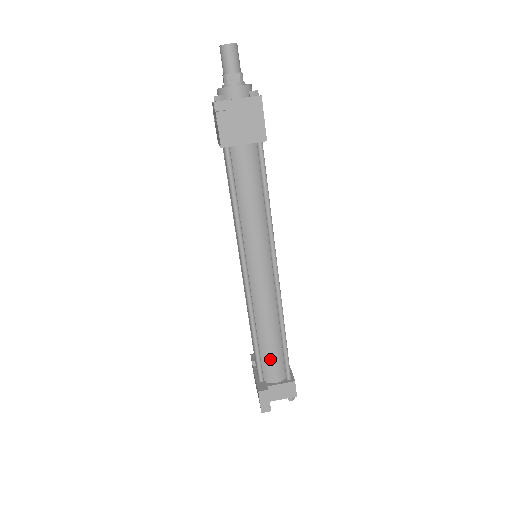
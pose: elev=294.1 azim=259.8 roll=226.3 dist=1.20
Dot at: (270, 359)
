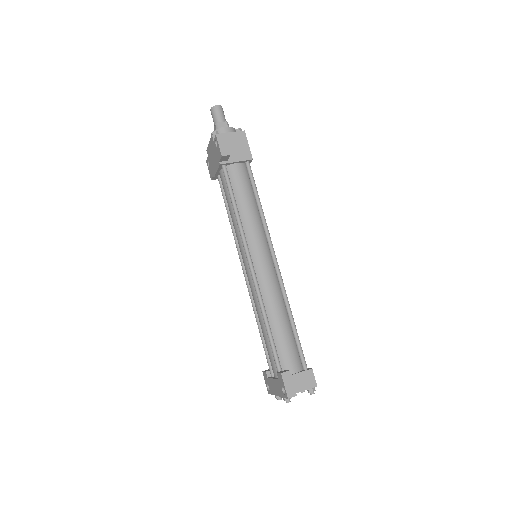
Dot at: (285, 347)
